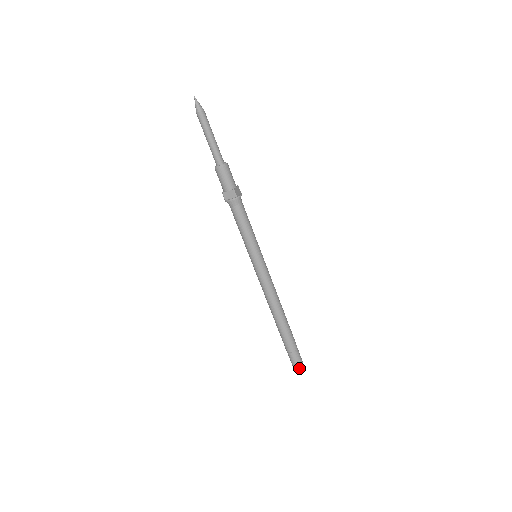
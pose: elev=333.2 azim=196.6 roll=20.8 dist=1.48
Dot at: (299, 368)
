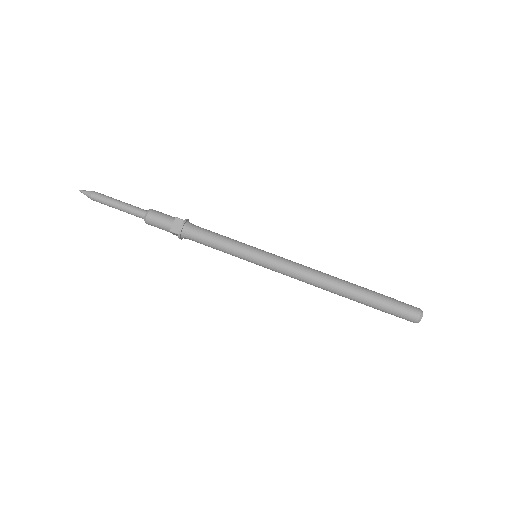
Dot at: (422, 315)
